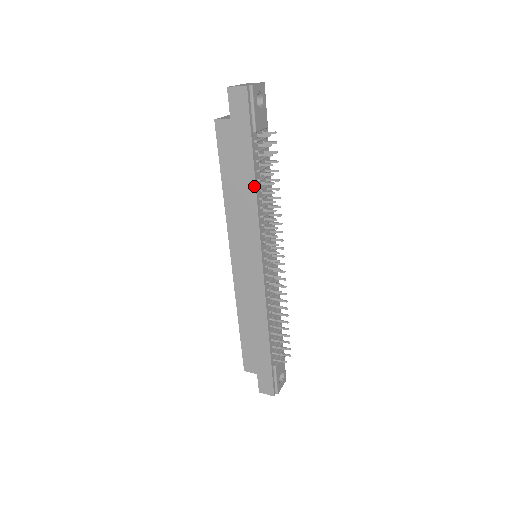
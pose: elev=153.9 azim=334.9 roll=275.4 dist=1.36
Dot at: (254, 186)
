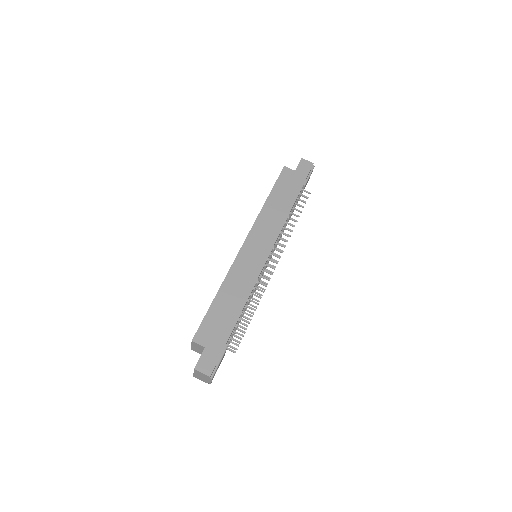
Dot at: (291, 207)
